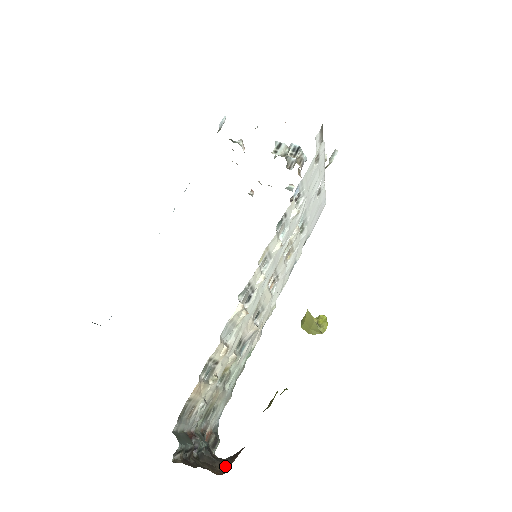
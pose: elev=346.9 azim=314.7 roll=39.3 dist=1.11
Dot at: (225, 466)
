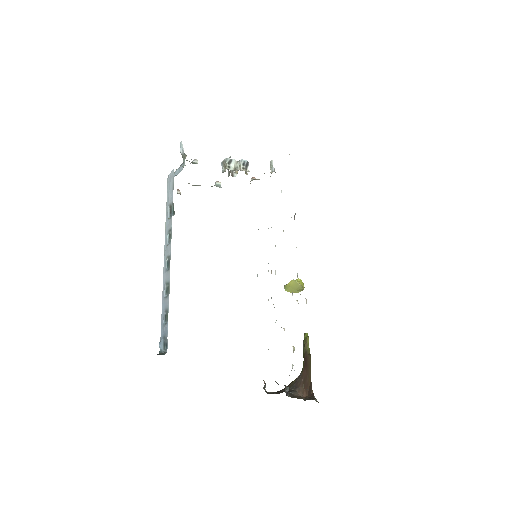
Dot at: (300, 392)
